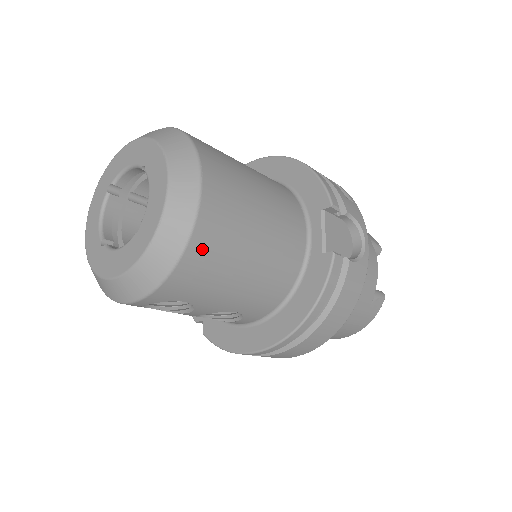
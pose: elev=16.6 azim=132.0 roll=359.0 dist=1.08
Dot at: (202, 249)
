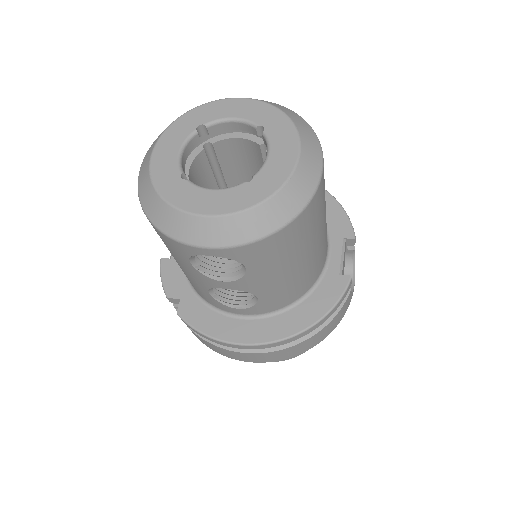
Dot at: (301, 225)
